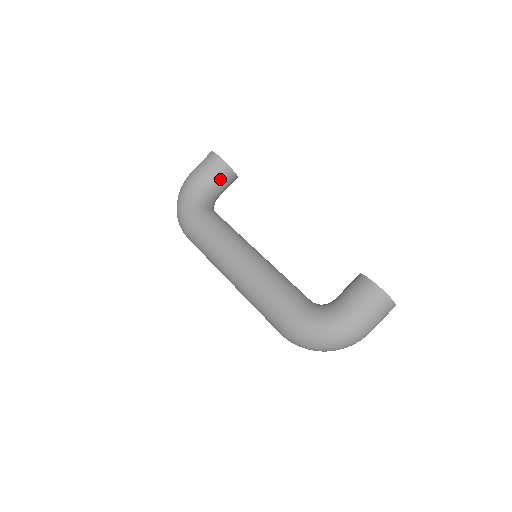
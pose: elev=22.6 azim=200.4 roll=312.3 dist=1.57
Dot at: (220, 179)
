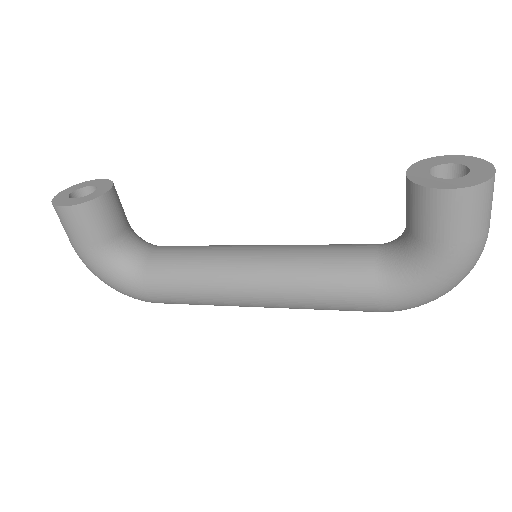
Dot at: (107, 221)
